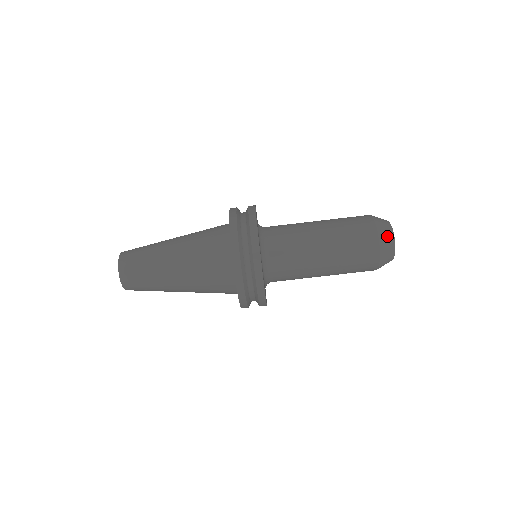
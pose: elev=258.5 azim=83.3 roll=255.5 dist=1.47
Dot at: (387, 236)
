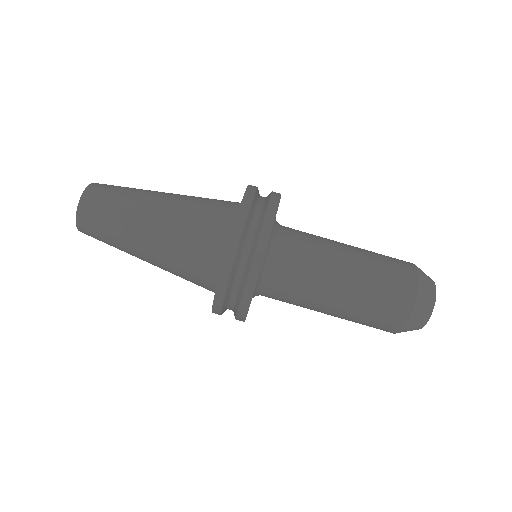
Dot at: (428, 289)
